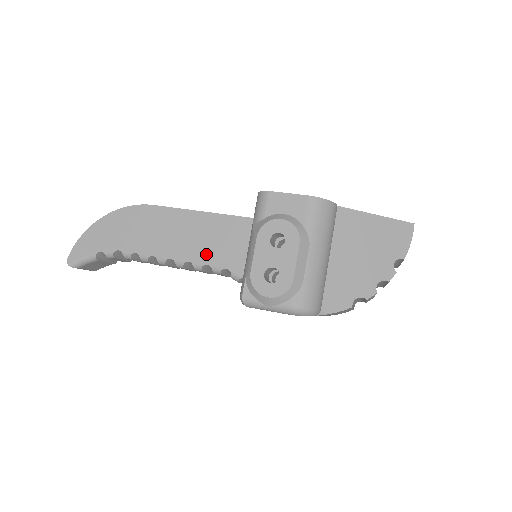
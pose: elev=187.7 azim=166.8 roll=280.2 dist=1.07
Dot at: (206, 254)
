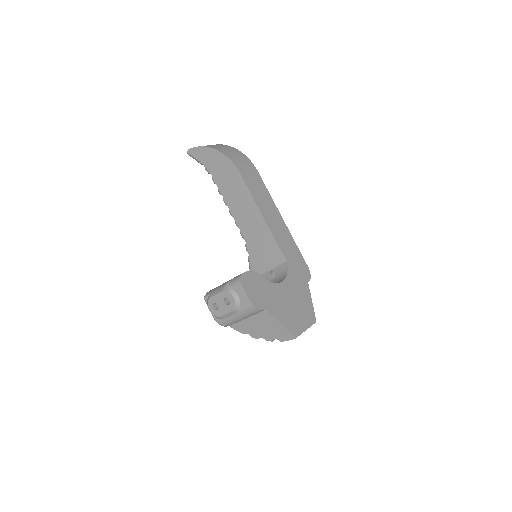
Dot at: (243, 225)
